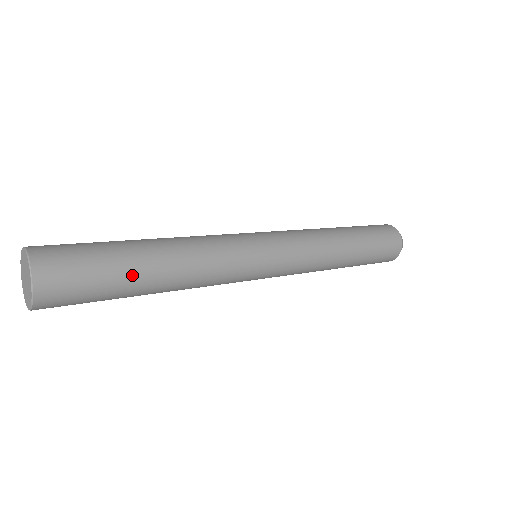
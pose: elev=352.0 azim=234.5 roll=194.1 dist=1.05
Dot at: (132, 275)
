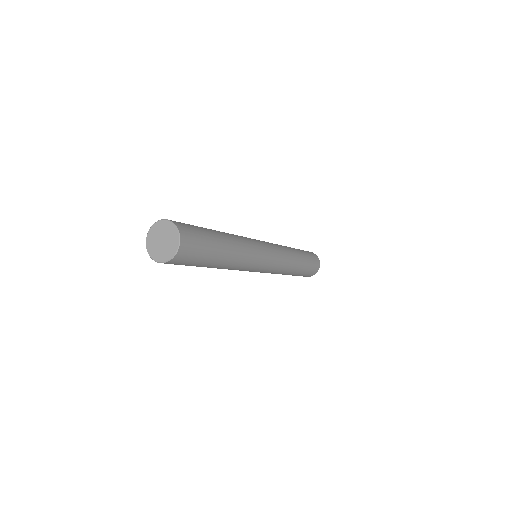
Dot at: (215, 235)
